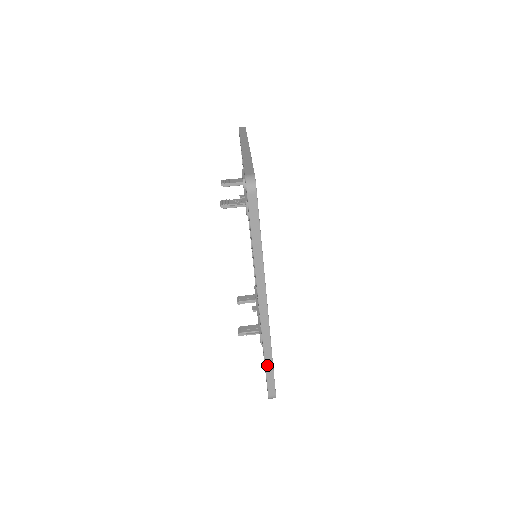
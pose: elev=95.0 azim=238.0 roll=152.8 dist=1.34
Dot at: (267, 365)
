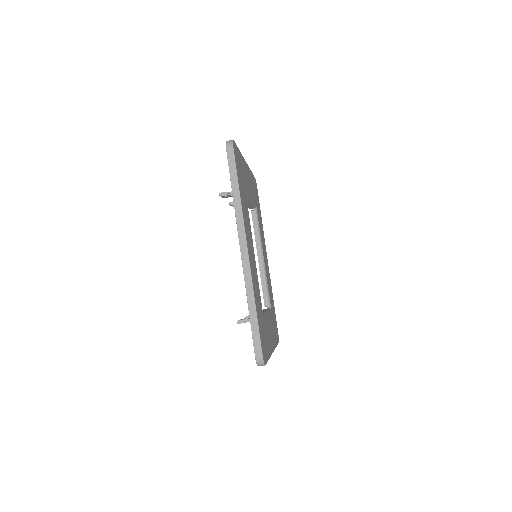
Dot at: (251, 317)
